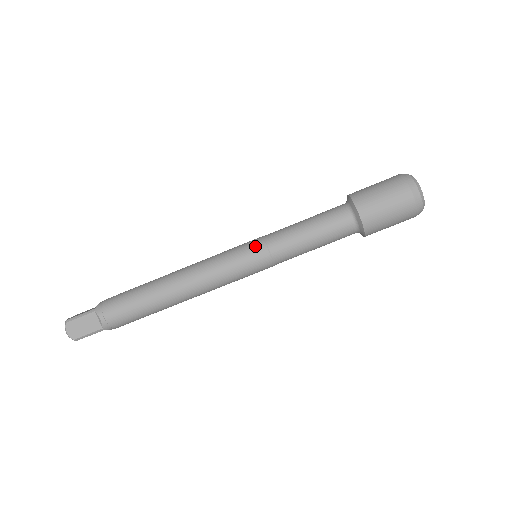
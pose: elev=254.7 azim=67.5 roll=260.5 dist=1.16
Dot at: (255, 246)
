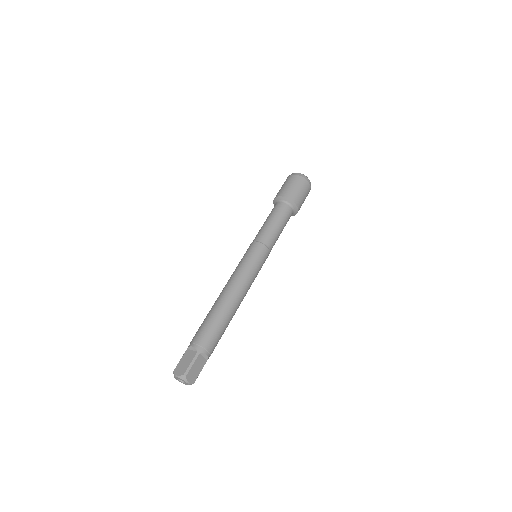
Dot at: (248, 248)
